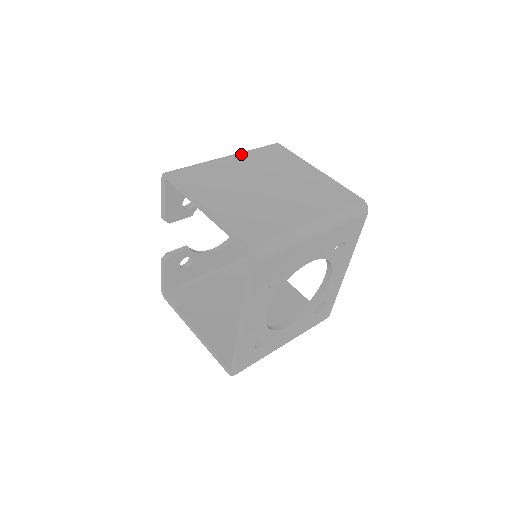
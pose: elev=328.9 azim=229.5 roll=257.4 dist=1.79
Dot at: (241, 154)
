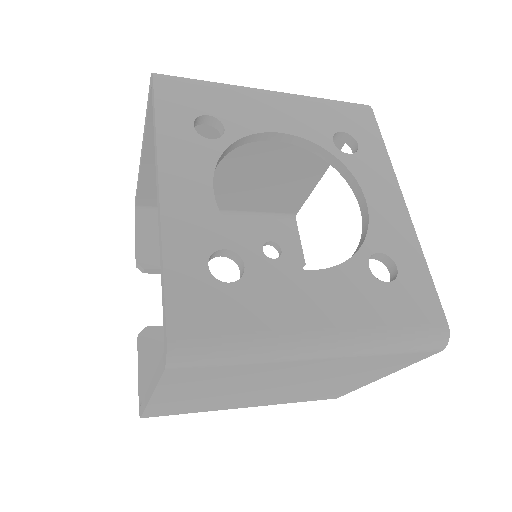
Dot at: occluded
